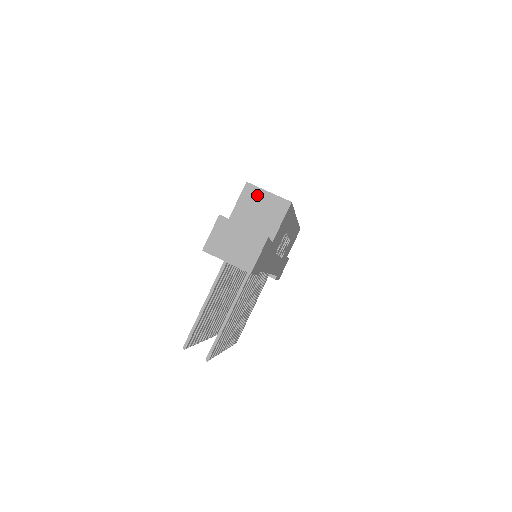
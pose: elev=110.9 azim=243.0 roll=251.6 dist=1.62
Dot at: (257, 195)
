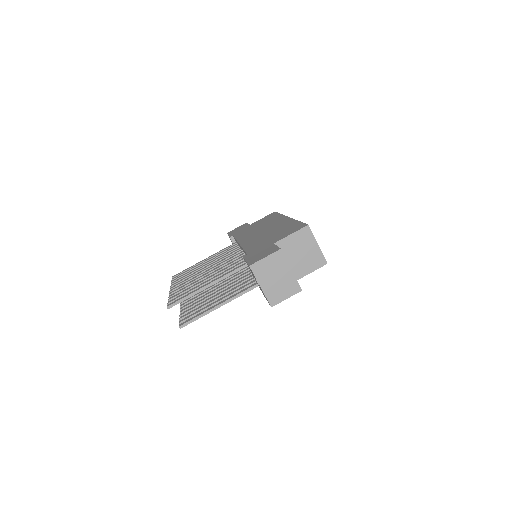
Dot at: (308, 240)
